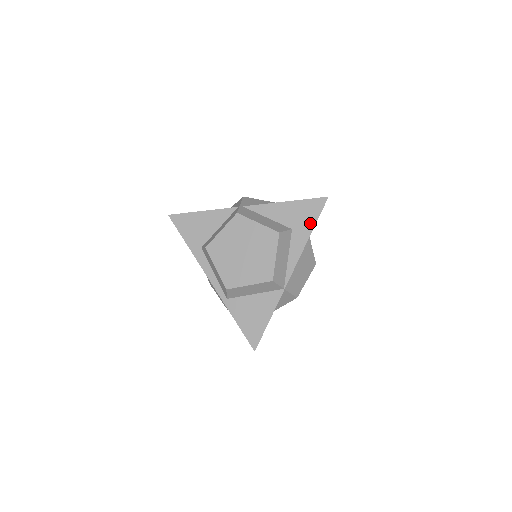
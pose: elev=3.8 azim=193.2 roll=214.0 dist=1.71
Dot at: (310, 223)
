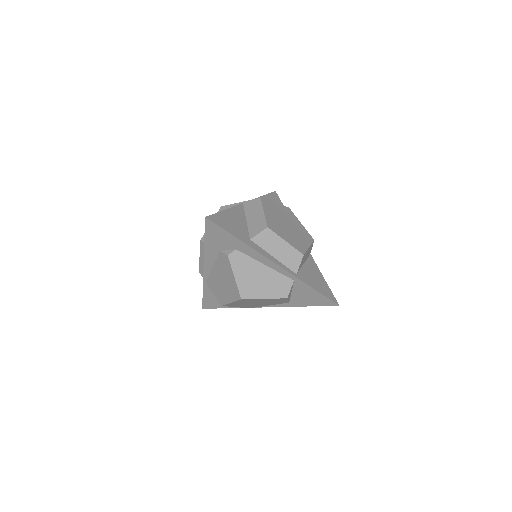
Dot at: occluded
